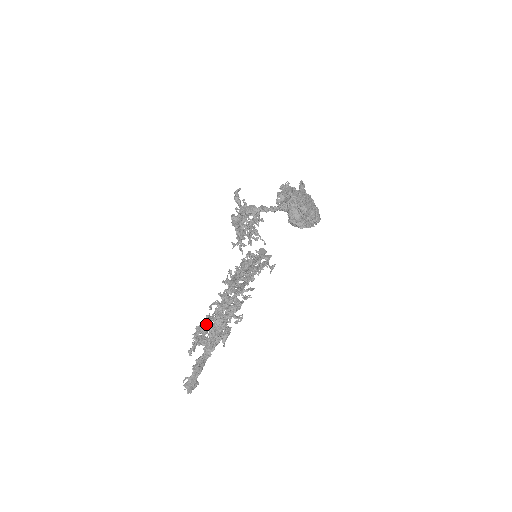
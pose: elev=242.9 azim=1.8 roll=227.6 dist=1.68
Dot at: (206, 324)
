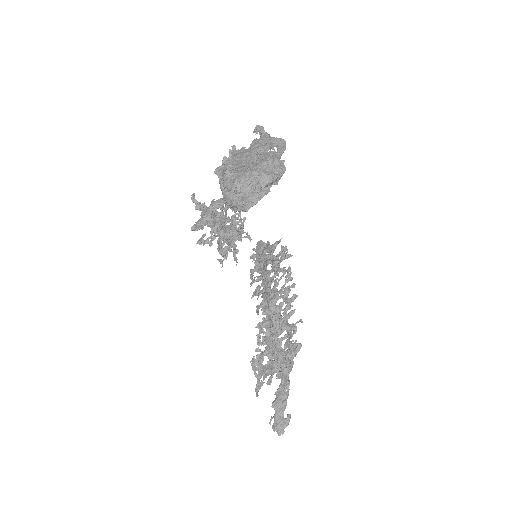
Dot at: occluded
